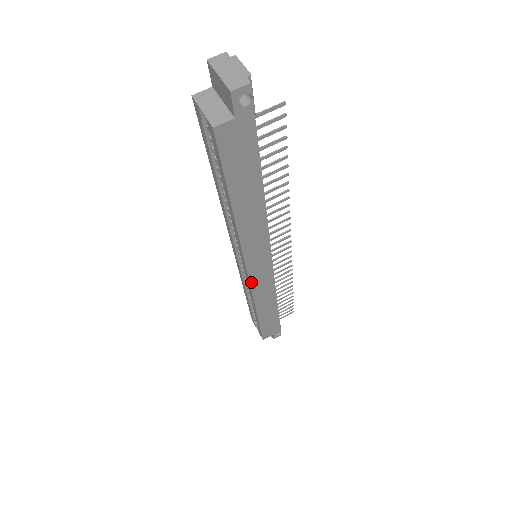
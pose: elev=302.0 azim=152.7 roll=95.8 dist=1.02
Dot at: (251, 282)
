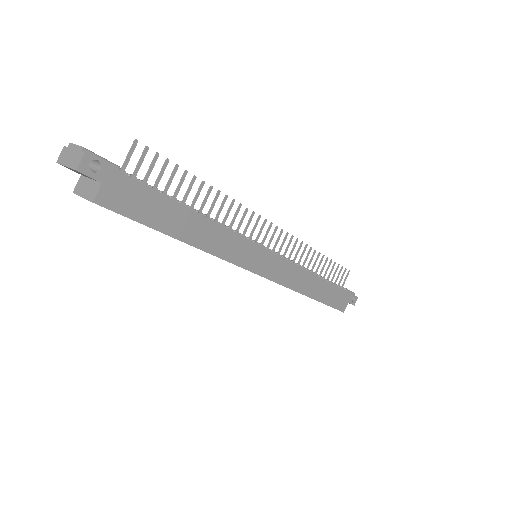
Dot at: (270, 278)
